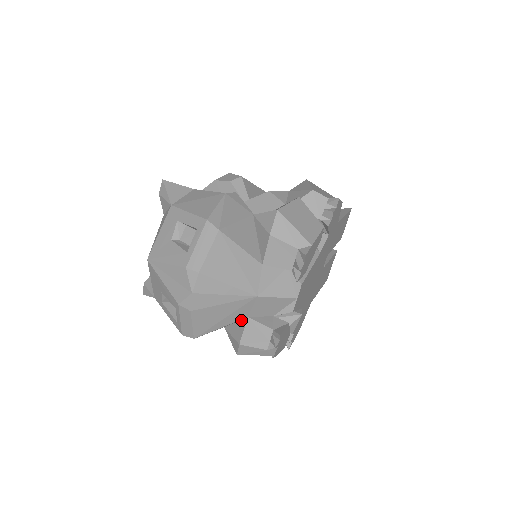
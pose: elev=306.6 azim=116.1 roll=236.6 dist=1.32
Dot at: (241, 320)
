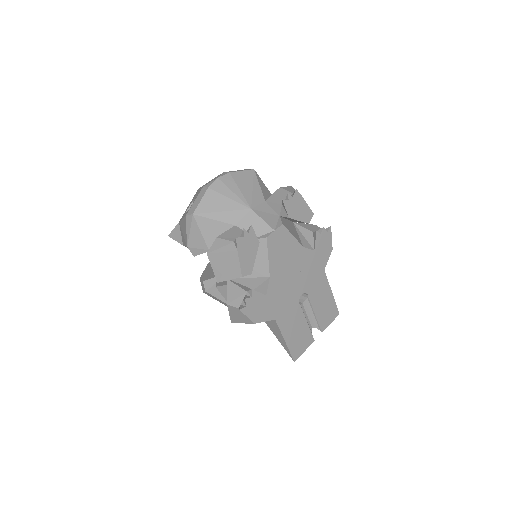
Dot at: occluded
